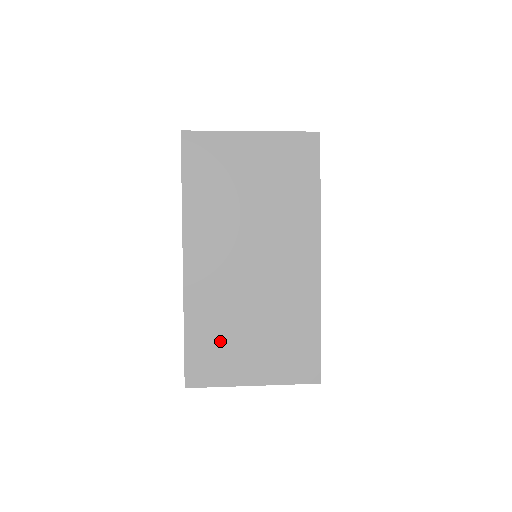
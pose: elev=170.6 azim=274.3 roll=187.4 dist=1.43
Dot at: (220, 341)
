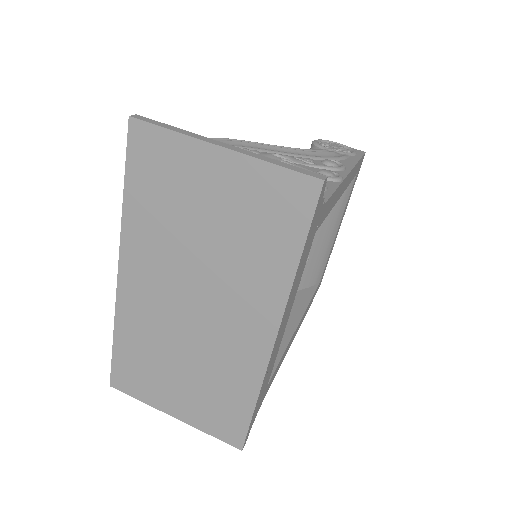
Dot at: (146, 365)
